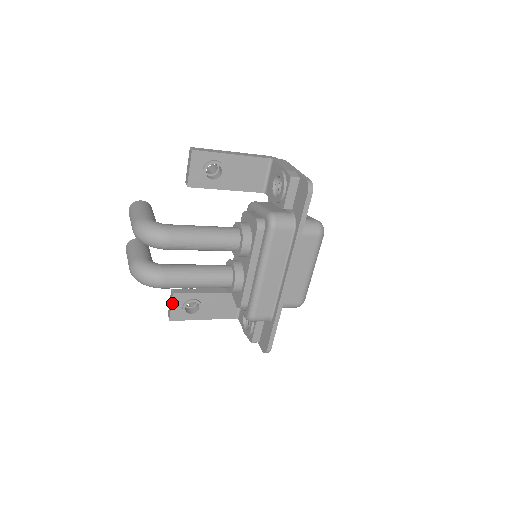
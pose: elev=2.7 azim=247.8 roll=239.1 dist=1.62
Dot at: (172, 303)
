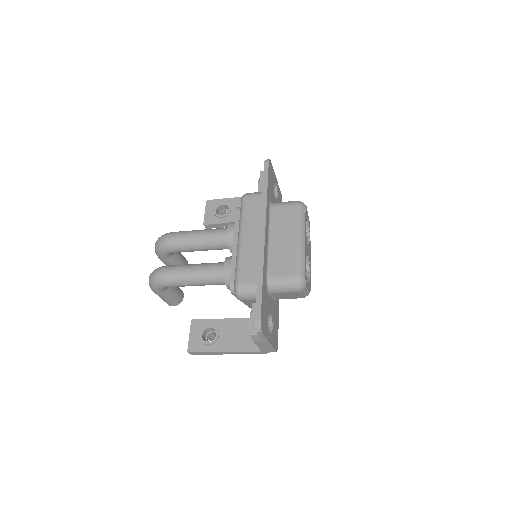
Dot at: (190, 331)
